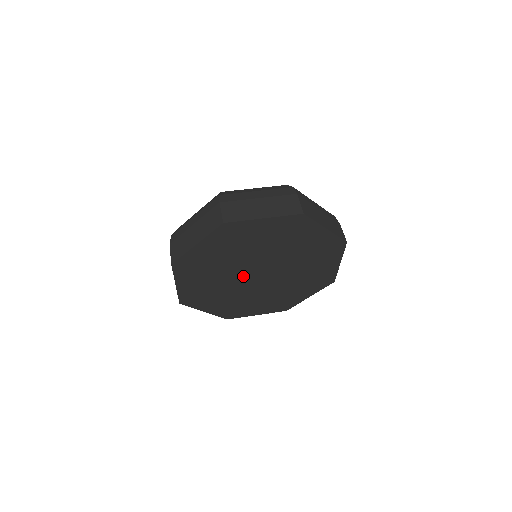
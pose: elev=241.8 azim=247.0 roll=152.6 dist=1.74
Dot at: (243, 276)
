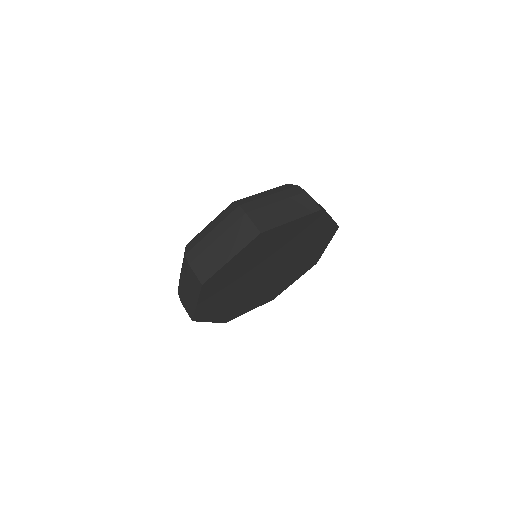
Dot at: (254, 278)
